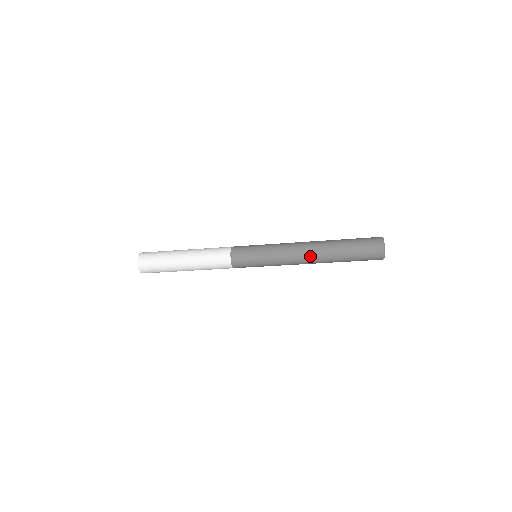
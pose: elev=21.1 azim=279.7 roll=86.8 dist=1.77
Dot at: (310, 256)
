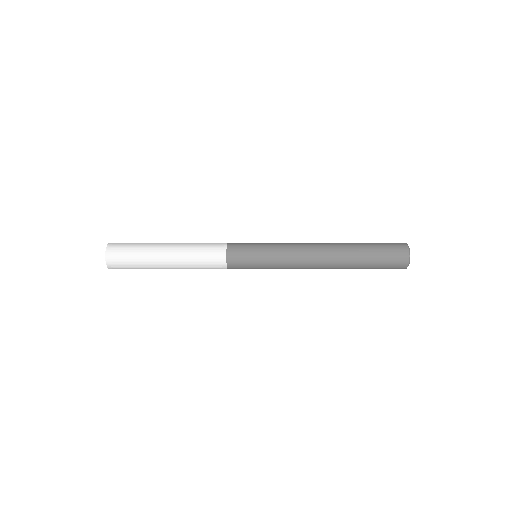
Dot at: (323, 253)
